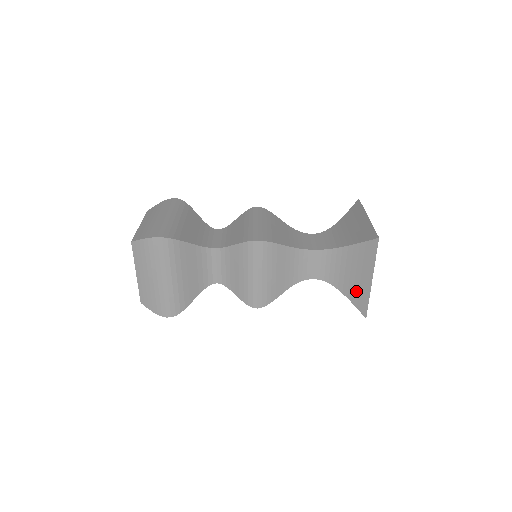
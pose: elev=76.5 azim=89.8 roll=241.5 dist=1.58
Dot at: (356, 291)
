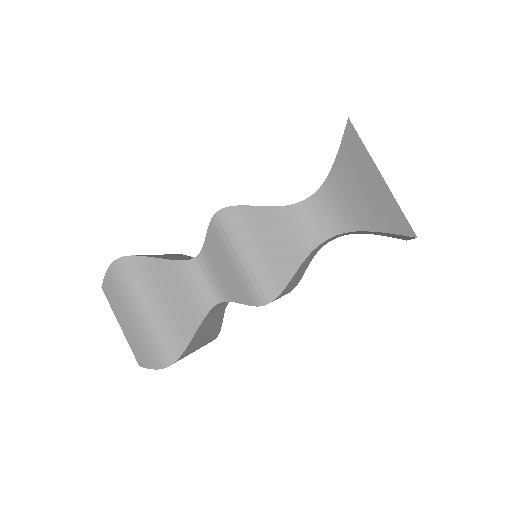
Dot at: (390, 236)
